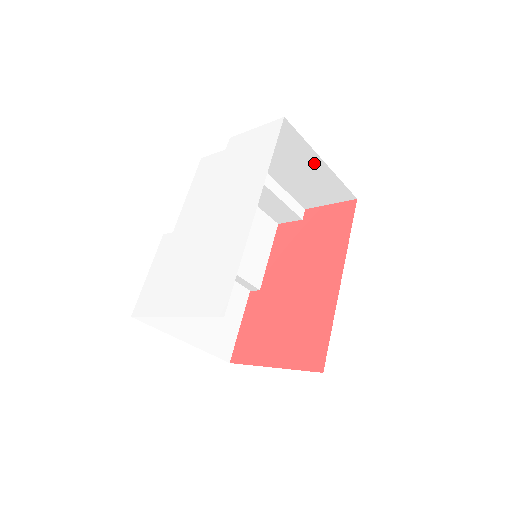
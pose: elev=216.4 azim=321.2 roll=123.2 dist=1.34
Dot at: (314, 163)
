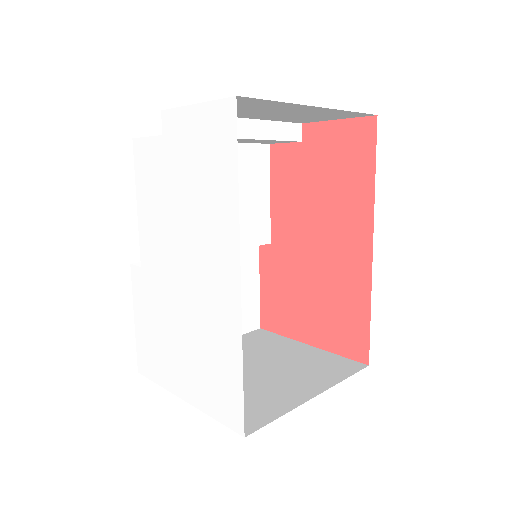
Dot at: (303, 108)
